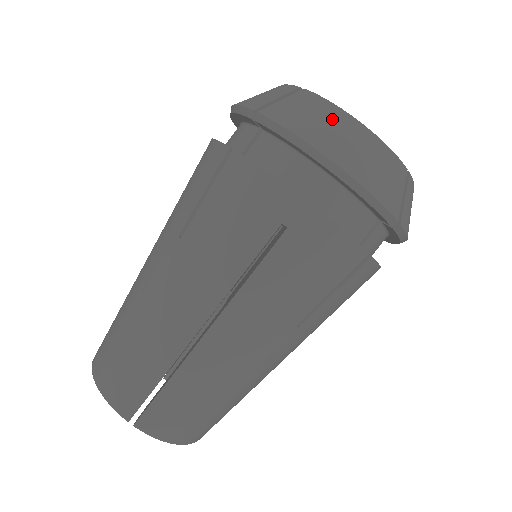
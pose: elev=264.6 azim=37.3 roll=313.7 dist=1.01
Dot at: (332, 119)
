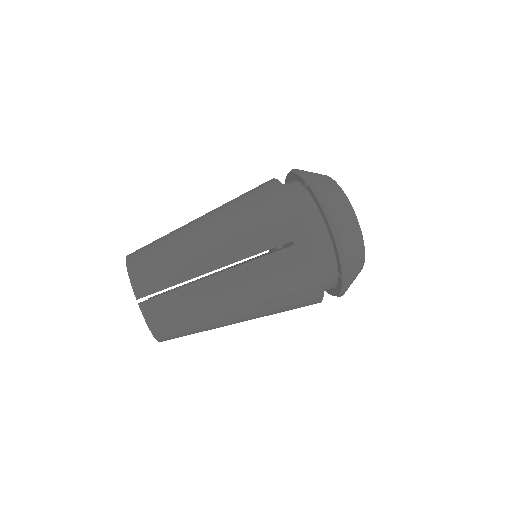
Dot at: (345, 207)
